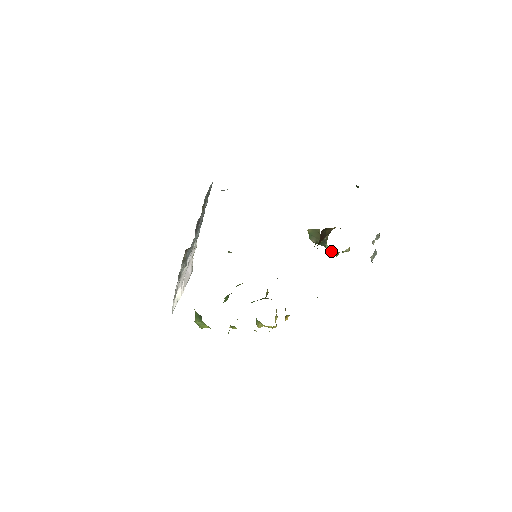
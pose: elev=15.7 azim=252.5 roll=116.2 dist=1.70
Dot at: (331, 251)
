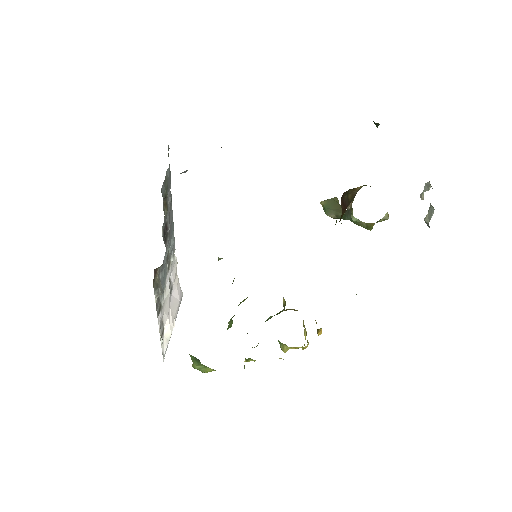
Dot at: (361, 224)
